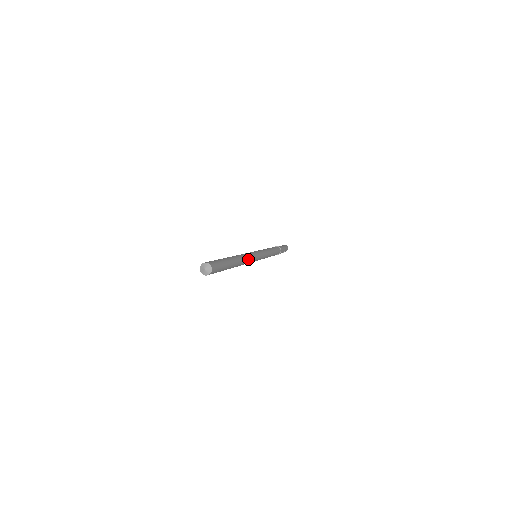
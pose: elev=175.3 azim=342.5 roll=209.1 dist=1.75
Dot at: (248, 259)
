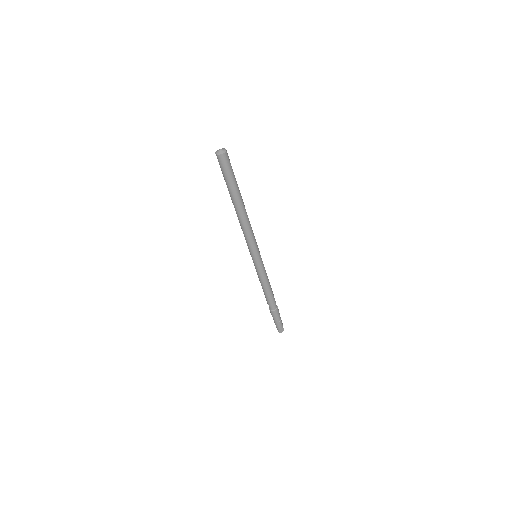
Dot at: (250, 229)
